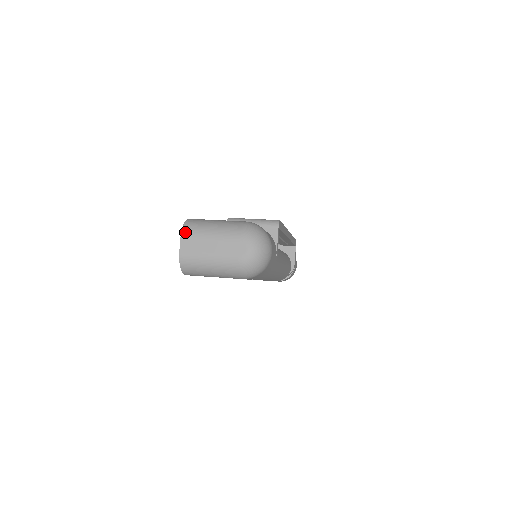
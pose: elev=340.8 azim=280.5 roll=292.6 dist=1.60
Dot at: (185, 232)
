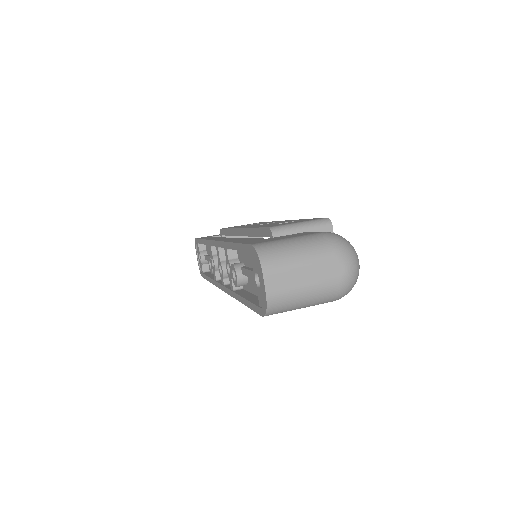
Dot at: (266, 266)
